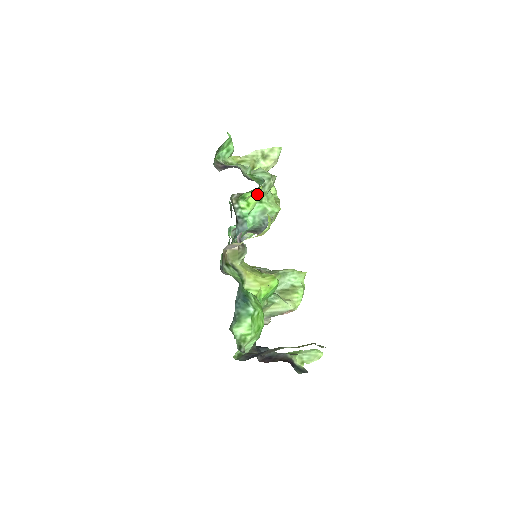
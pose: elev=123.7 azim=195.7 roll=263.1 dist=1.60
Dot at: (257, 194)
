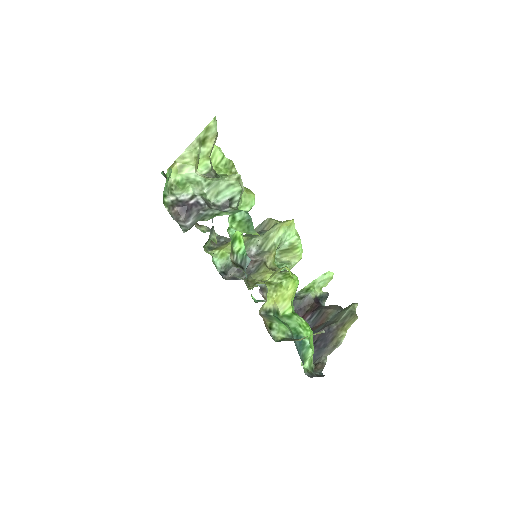
Dot at: occluded
